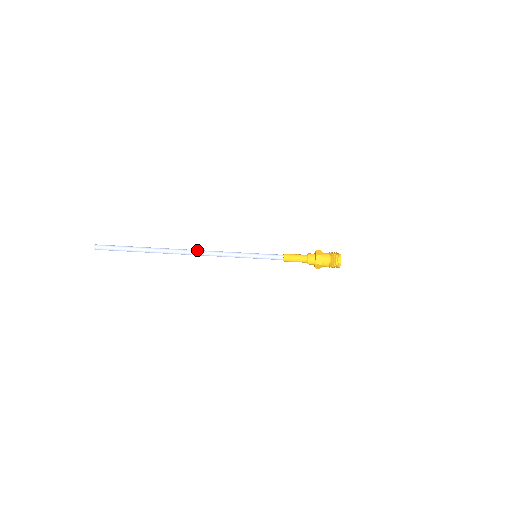
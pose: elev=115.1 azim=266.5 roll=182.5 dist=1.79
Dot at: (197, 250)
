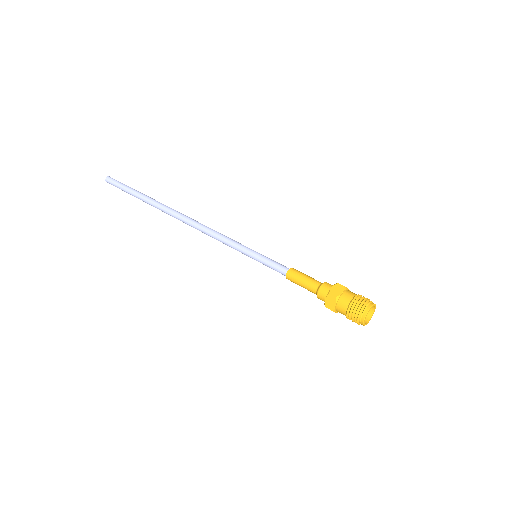
Dot at: (193, 220)
